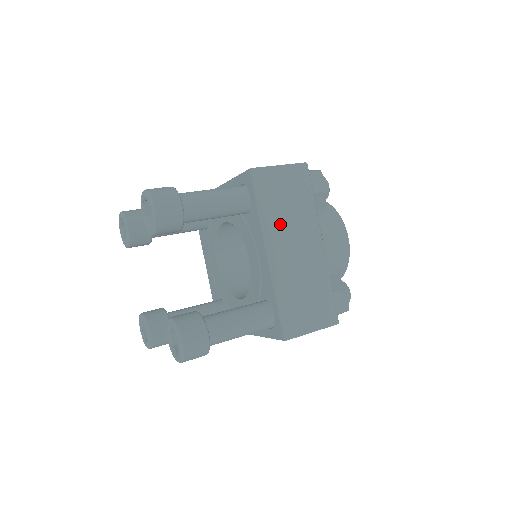
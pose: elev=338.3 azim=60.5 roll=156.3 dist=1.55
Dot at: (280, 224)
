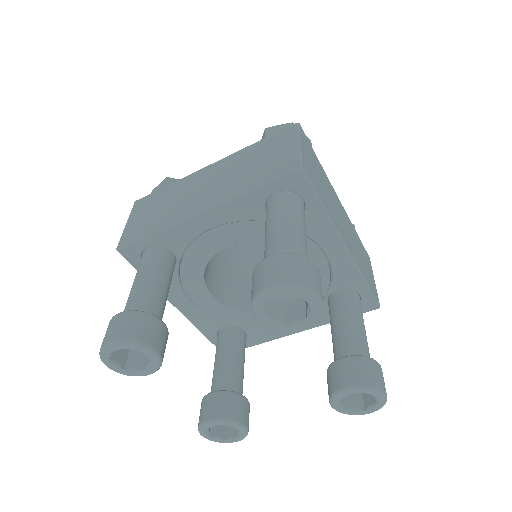
Dot at: (331, 208)
